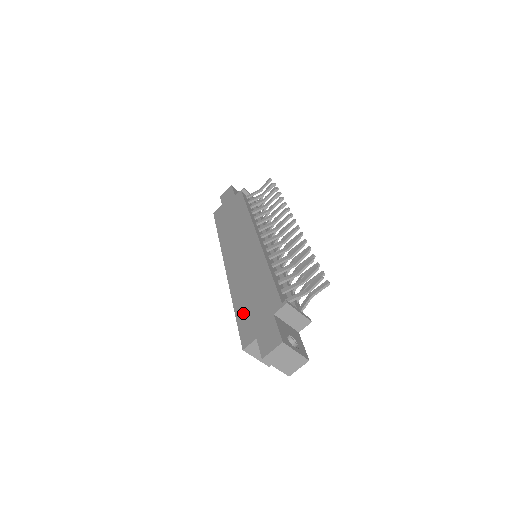
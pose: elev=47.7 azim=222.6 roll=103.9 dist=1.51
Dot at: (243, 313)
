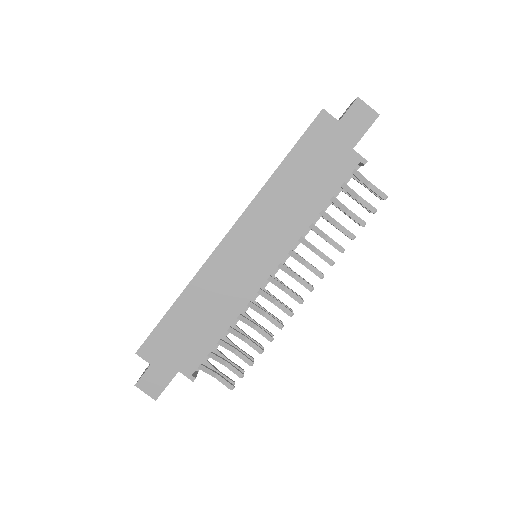
Dot at: (171, 325)
